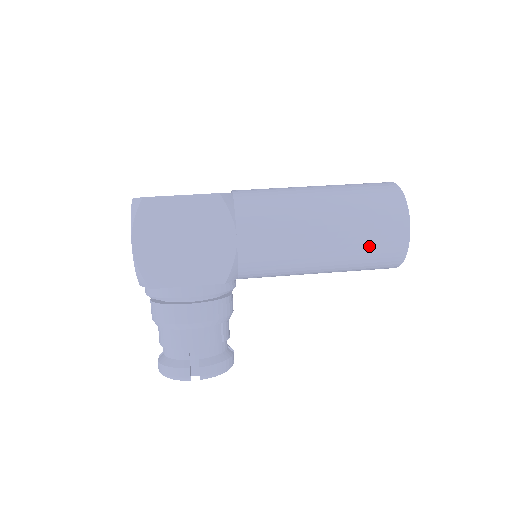
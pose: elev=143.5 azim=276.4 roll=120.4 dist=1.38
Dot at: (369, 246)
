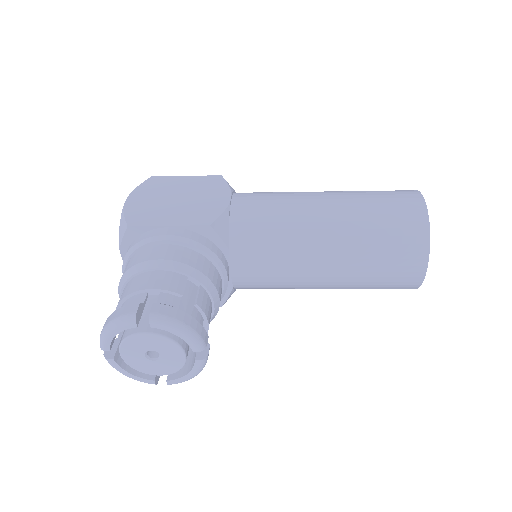
Dot at: (379, 212)
